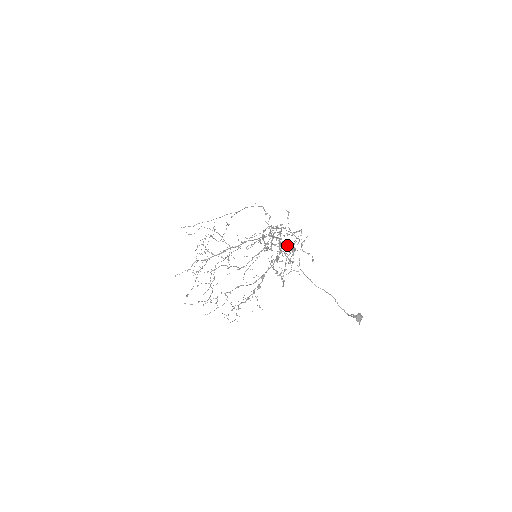
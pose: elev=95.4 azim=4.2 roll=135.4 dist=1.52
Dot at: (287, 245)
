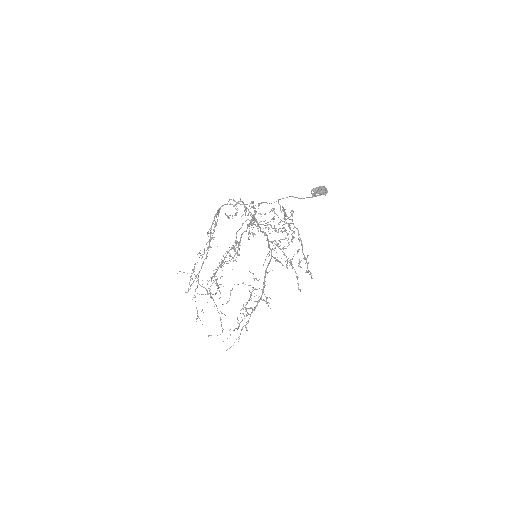
Dot at: (287, 234)
